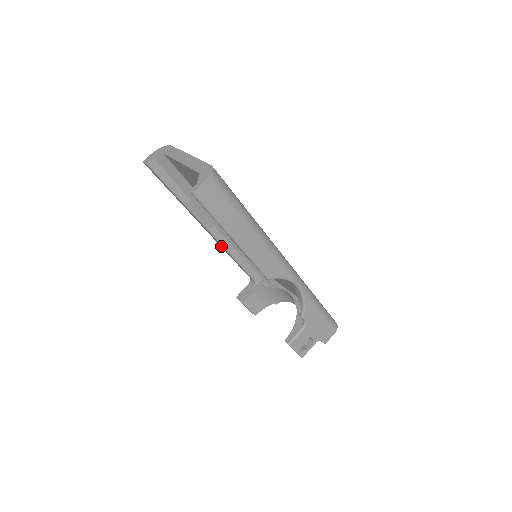
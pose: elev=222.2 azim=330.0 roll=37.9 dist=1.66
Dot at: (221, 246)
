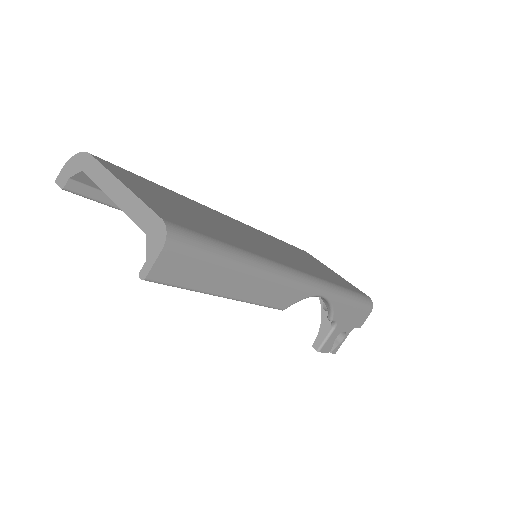
Dot at: occluded
